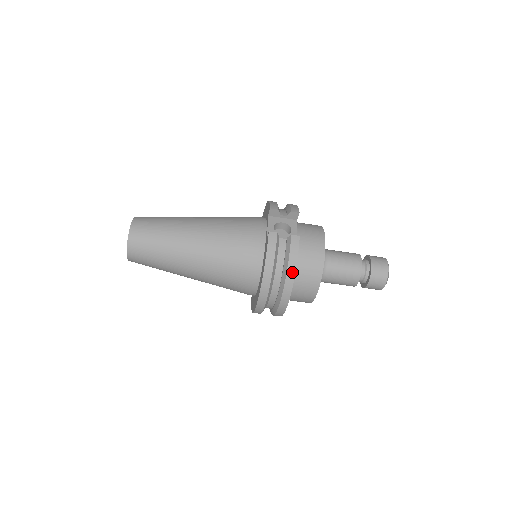
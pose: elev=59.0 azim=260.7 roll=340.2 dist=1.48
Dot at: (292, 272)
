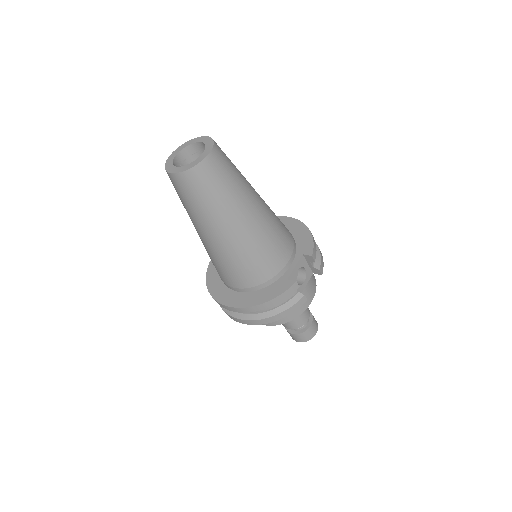
Dot at: (276, 319)
